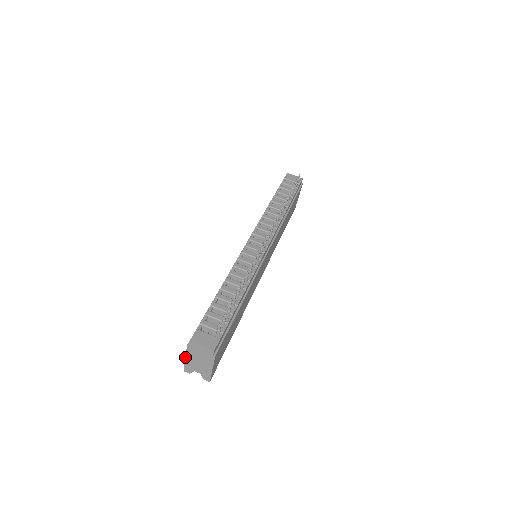
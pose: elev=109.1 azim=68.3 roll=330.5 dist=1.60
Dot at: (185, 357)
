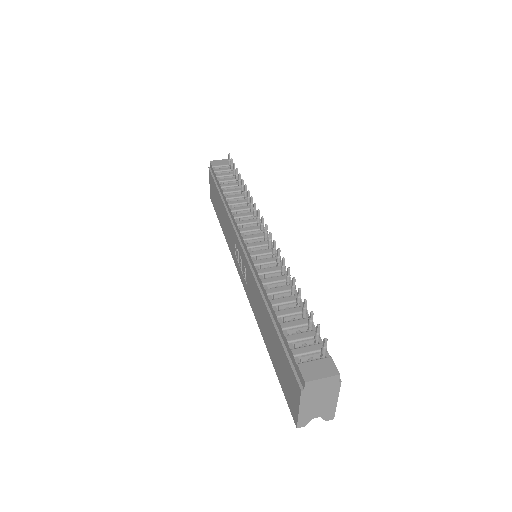
Dot at: (298, 409)
